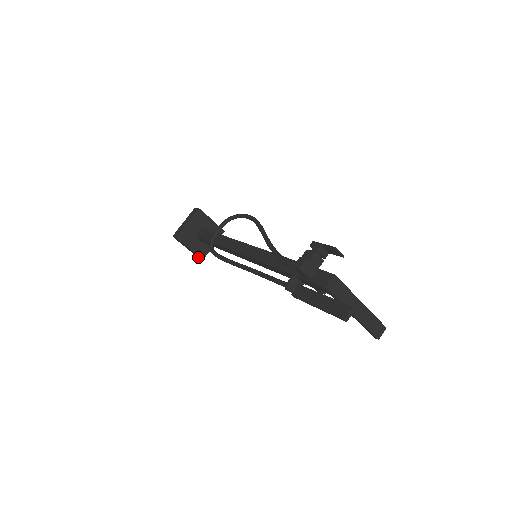
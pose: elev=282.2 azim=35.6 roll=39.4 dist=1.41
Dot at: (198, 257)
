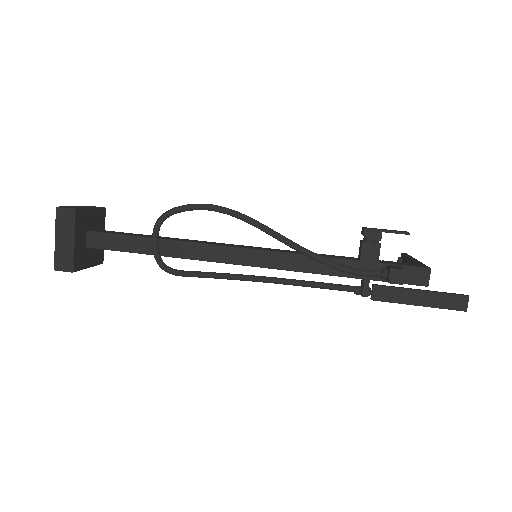
Dot at: occluded
